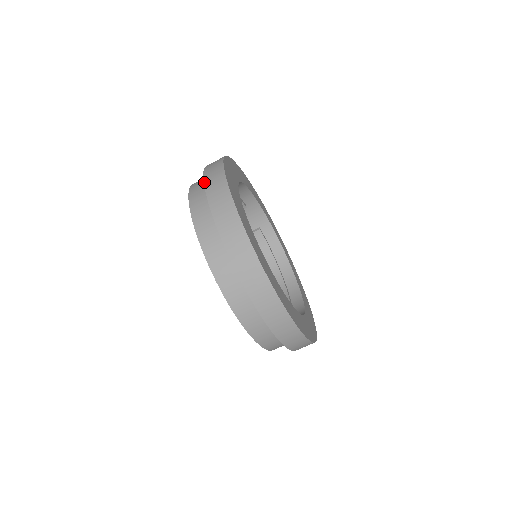
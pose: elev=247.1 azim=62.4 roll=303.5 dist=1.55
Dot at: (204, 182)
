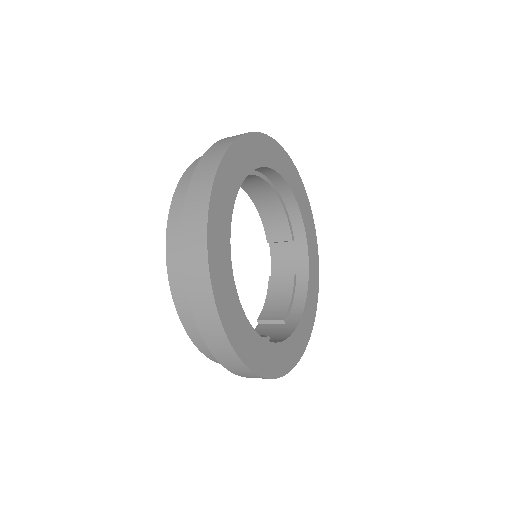
Dot at: occluded
